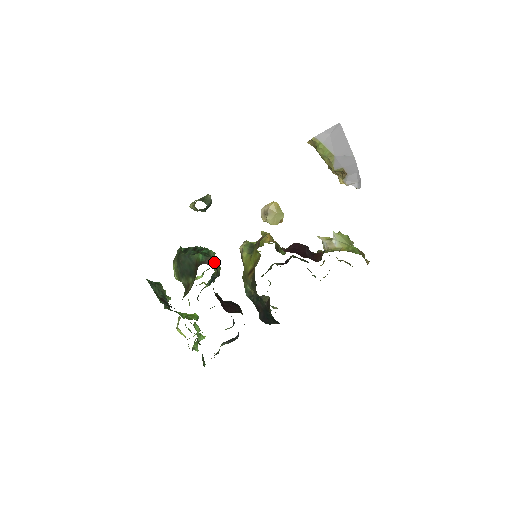
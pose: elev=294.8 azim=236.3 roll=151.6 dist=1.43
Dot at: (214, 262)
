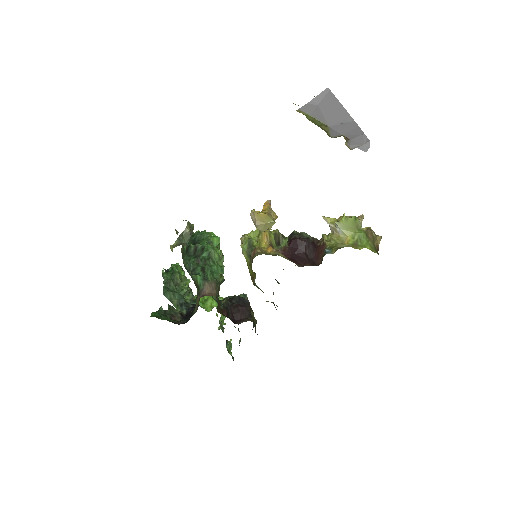
Dot at: (212, 286)
